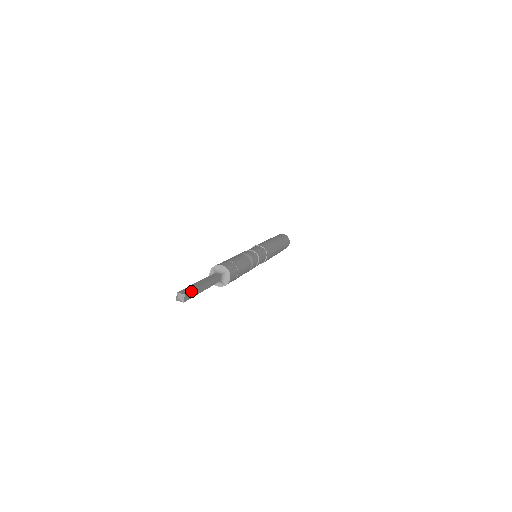
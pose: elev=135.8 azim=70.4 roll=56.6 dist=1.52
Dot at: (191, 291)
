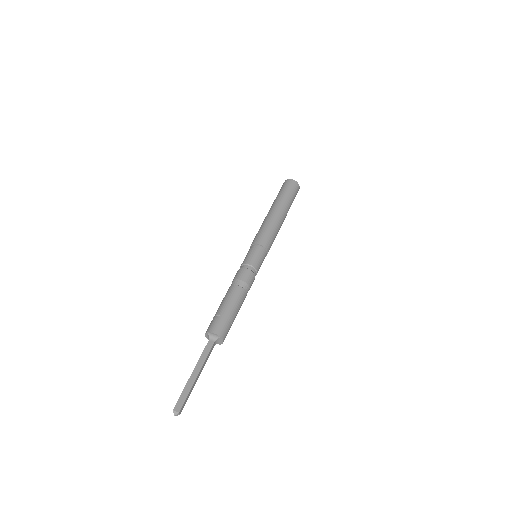
Dot at: (185, 401)
